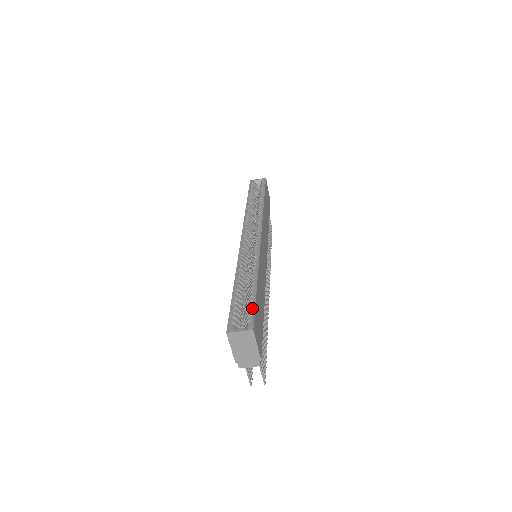
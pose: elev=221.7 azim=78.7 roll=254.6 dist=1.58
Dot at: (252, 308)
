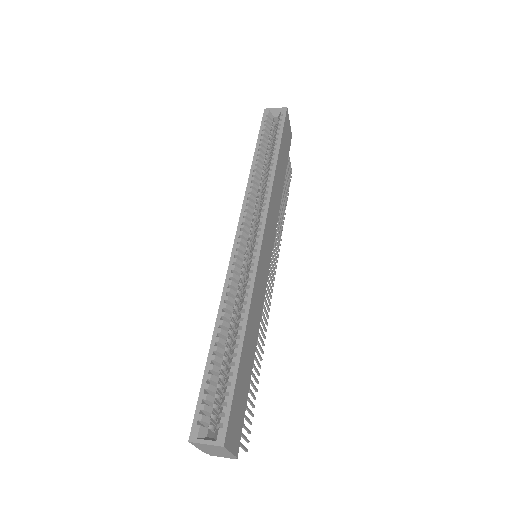
Dot at: (228, 399)
